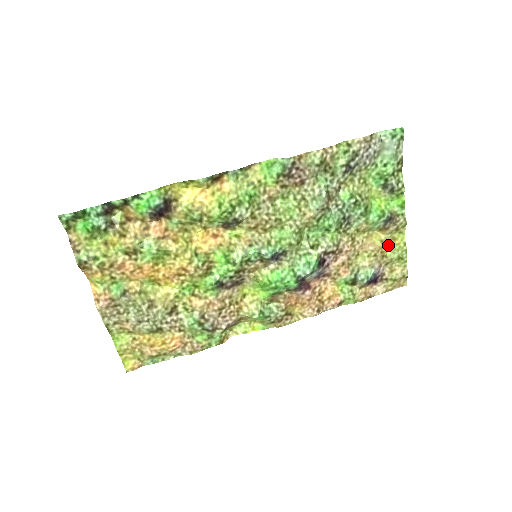
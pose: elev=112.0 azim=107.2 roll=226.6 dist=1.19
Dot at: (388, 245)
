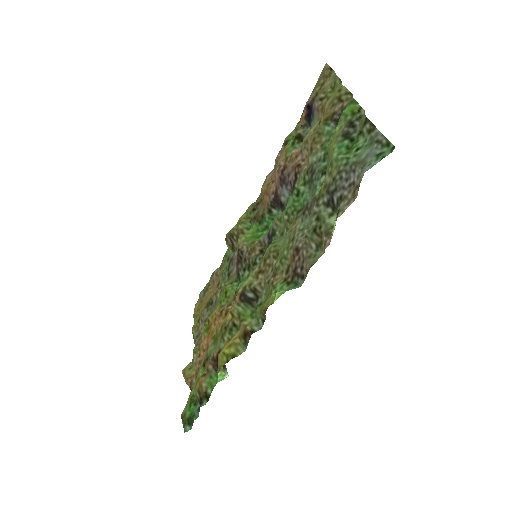
Dot at: (328, 105)
